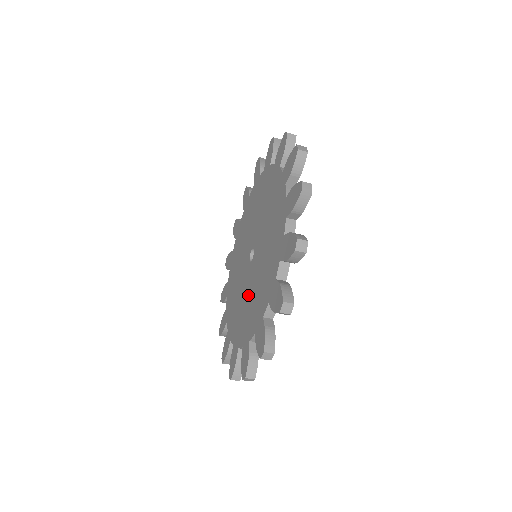
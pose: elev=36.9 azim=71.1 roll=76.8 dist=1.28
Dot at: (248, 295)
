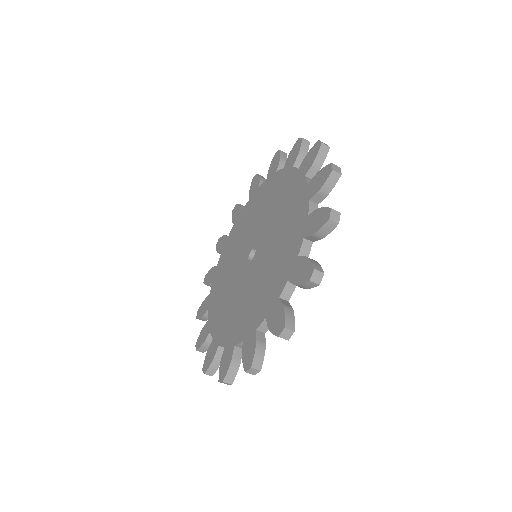
Dot at: (249, 290)
